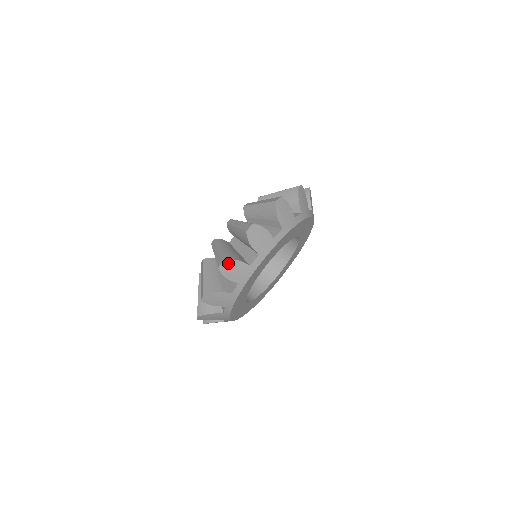
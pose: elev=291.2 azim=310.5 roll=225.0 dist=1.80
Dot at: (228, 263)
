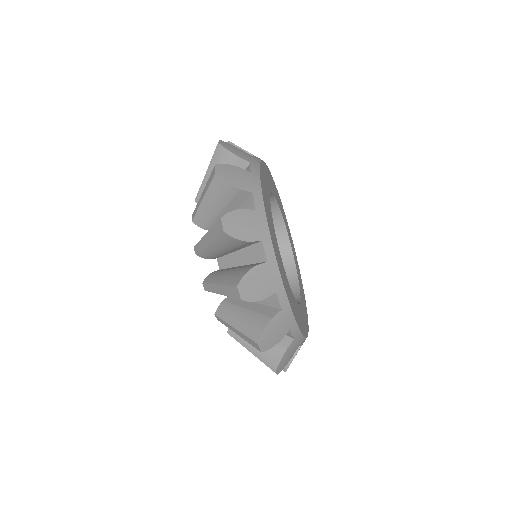
Dot at: occluded
